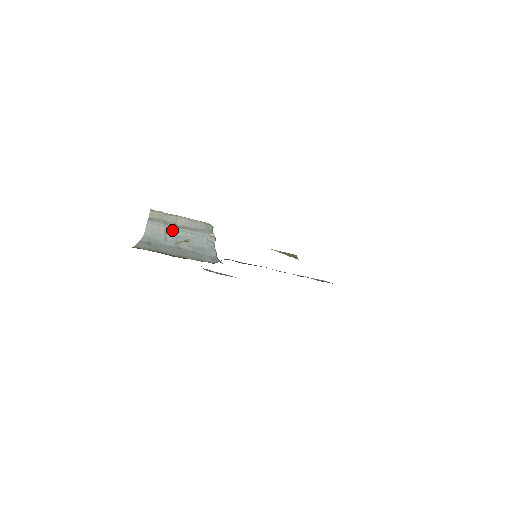
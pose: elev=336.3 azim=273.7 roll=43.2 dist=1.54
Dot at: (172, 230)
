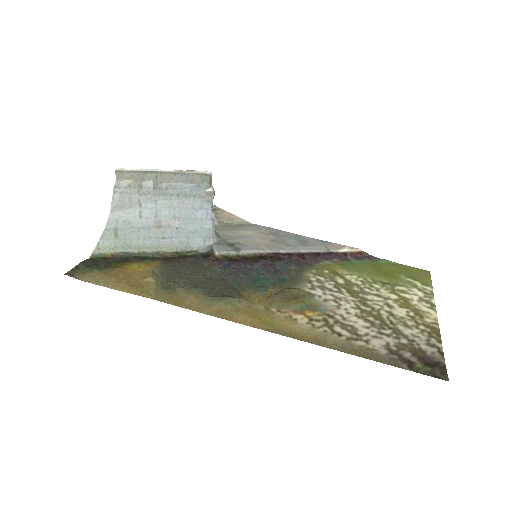
Dot at: (150, 196)
